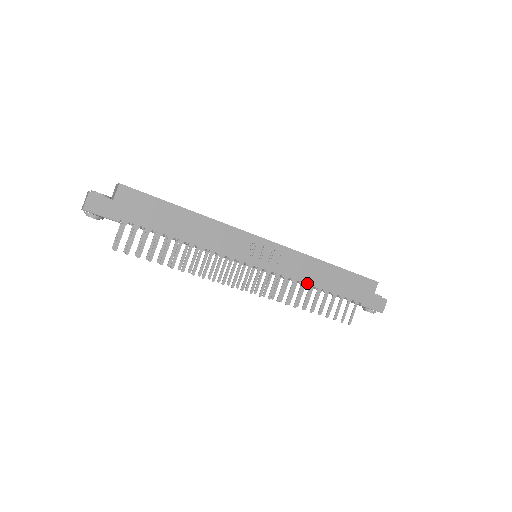
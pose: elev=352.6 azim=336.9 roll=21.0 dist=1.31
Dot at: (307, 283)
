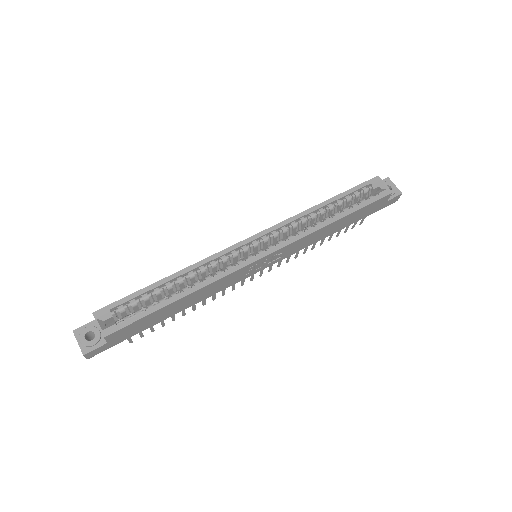
Dot at: occluded
